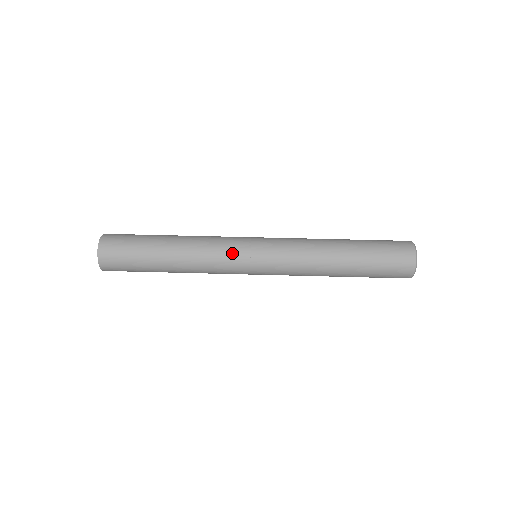
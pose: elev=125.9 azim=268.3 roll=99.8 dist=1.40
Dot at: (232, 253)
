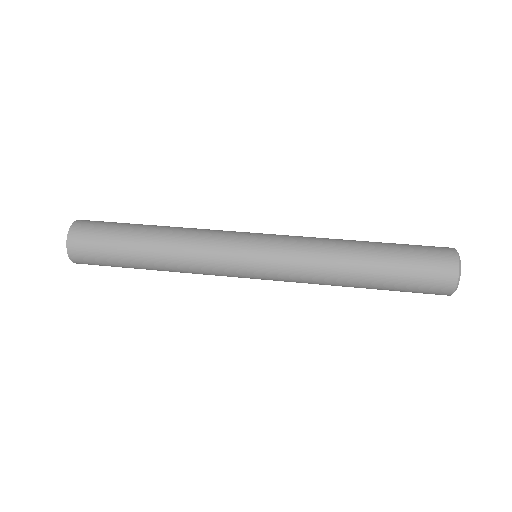
Dot at: (225, 247)
